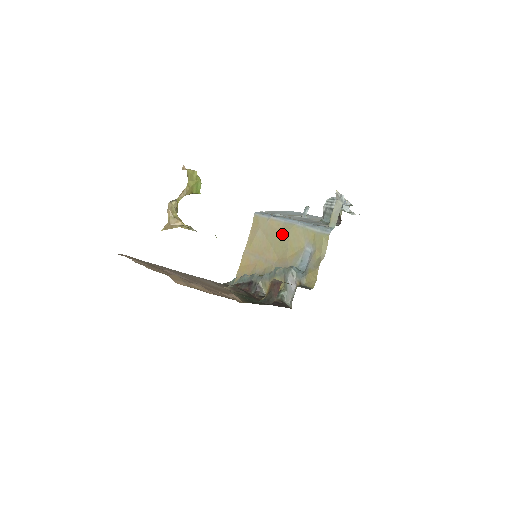
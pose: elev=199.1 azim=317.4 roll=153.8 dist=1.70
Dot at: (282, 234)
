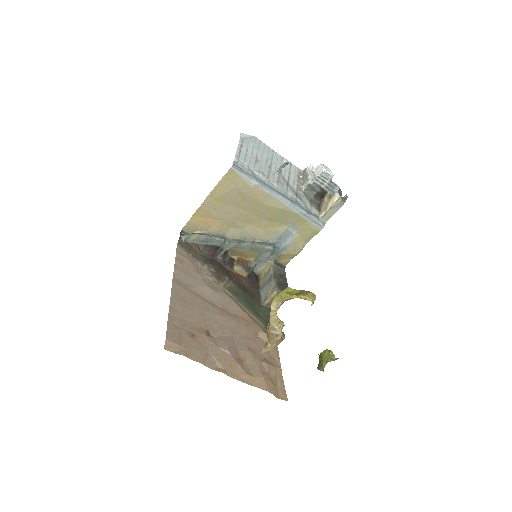
Dot at: (266, 208)
